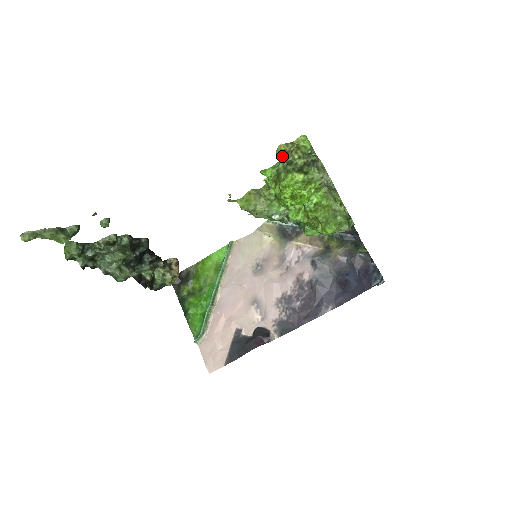
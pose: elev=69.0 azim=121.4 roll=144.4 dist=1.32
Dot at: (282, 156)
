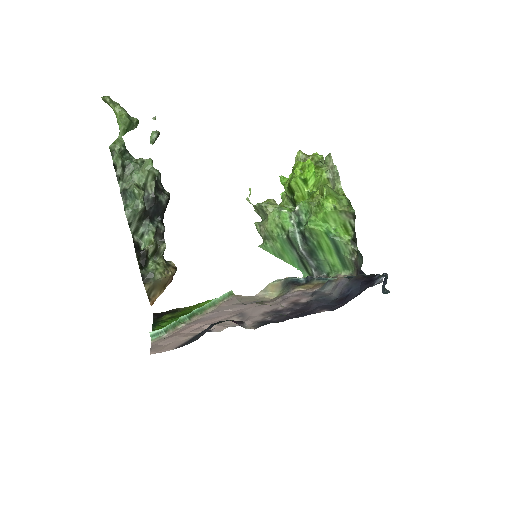
Dot at: occluded
